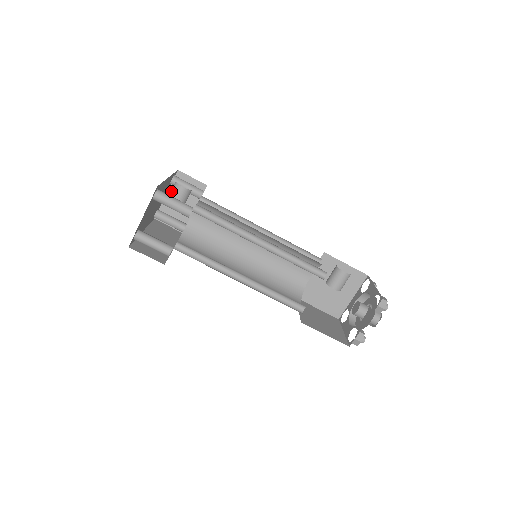
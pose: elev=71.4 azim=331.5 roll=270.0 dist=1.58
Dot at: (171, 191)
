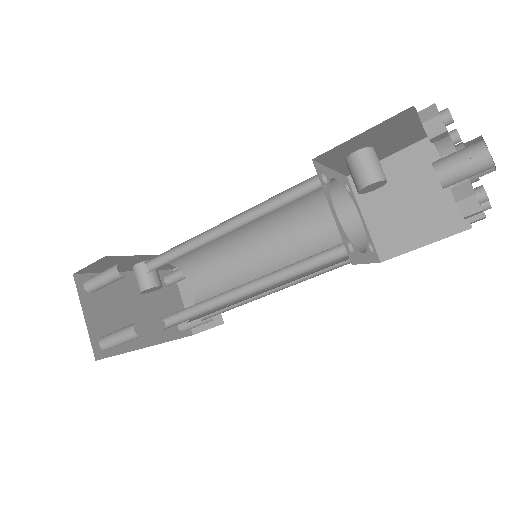
Dot at: occluded
